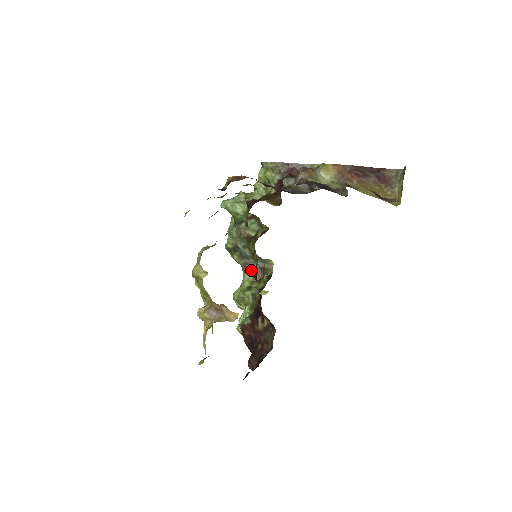
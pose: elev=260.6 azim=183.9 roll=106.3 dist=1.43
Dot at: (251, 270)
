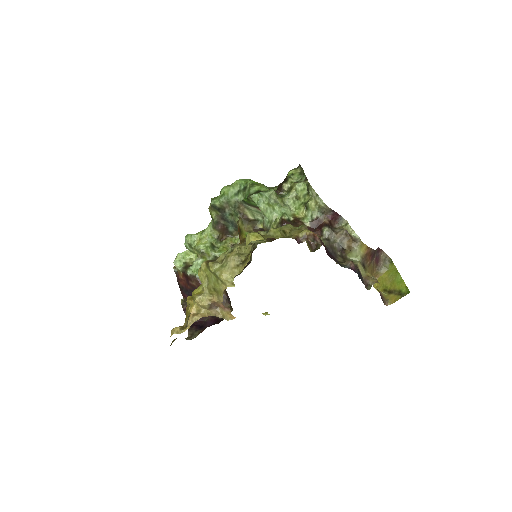
Dot at: (220, 230)
